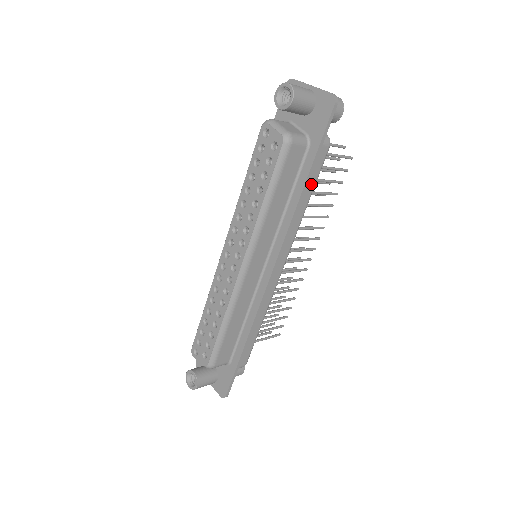
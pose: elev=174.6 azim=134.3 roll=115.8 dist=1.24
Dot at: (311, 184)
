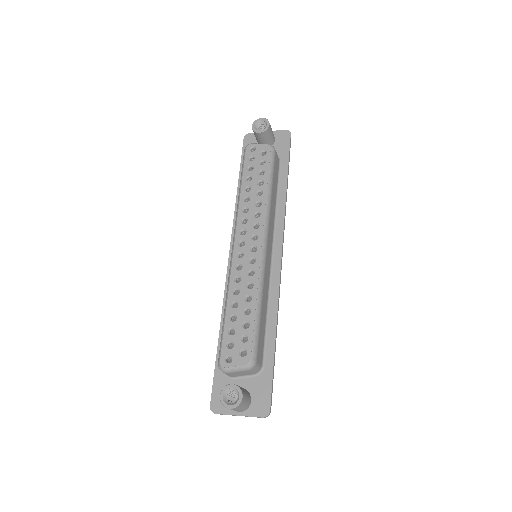
Dot at: occluded
